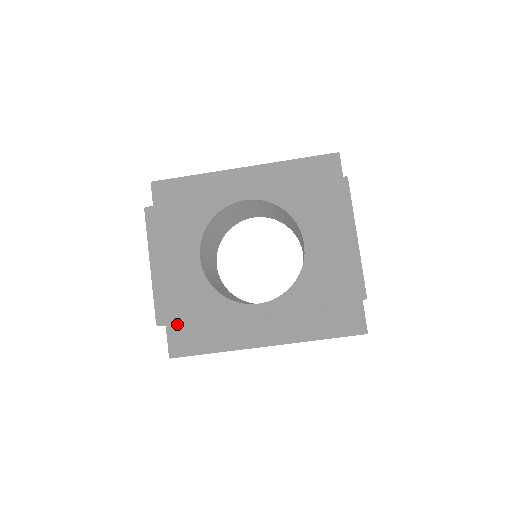
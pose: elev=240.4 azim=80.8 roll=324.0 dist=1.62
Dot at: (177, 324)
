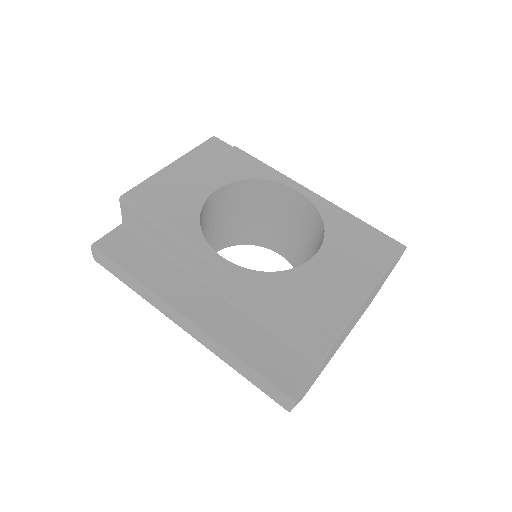
Dot at: (132, 230)
